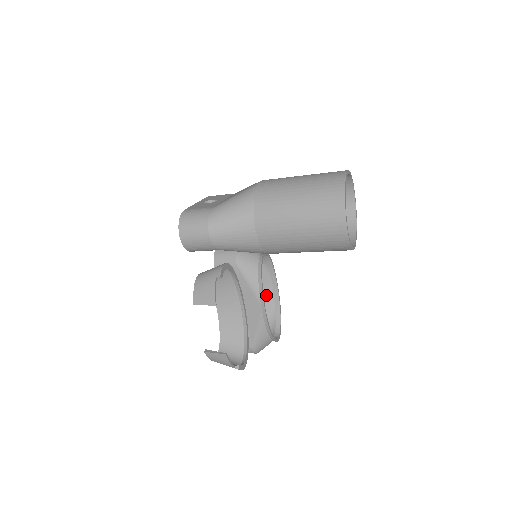
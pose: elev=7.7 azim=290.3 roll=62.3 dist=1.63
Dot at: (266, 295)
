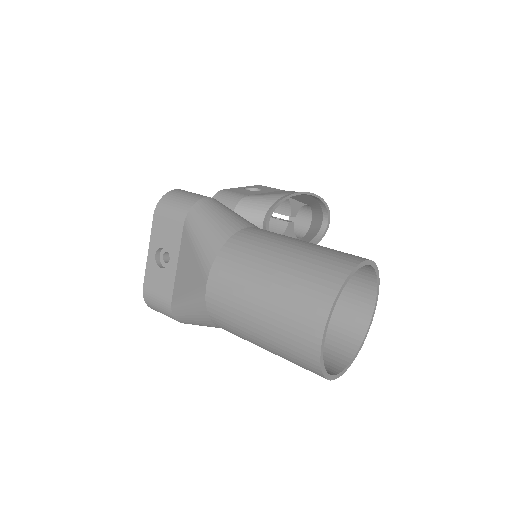
Dot at: (297, 195)
